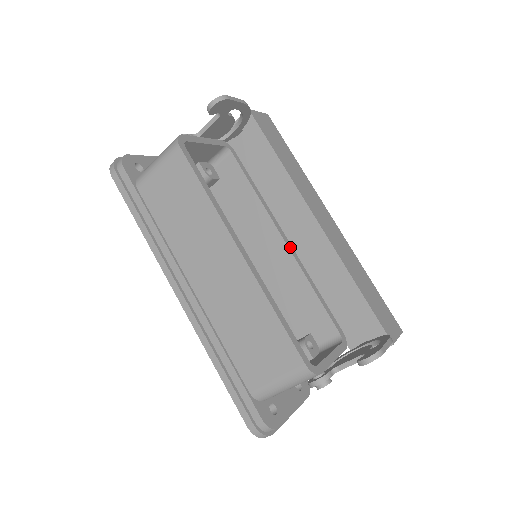
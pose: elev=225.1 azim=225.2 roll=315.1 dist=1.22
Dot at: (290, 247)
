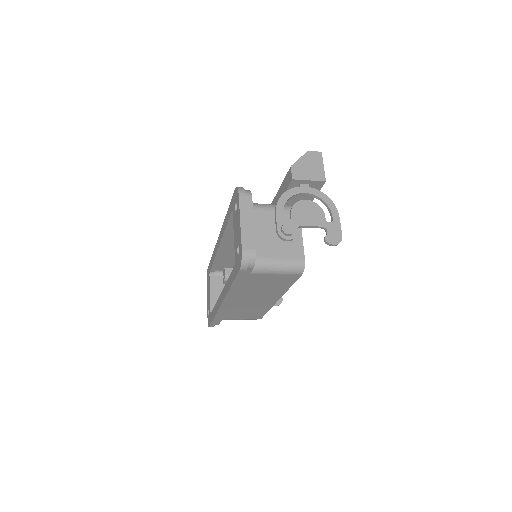
Dot at: occluded
